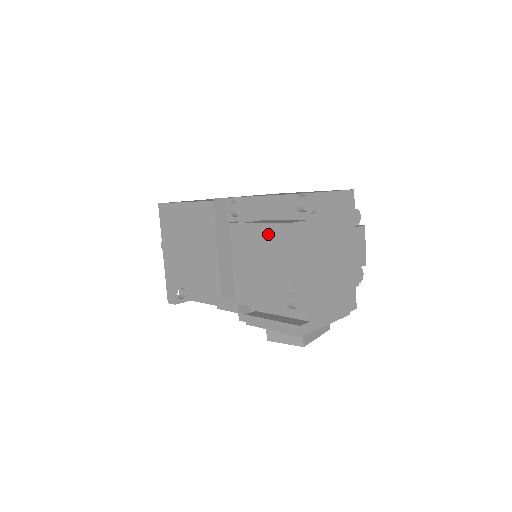
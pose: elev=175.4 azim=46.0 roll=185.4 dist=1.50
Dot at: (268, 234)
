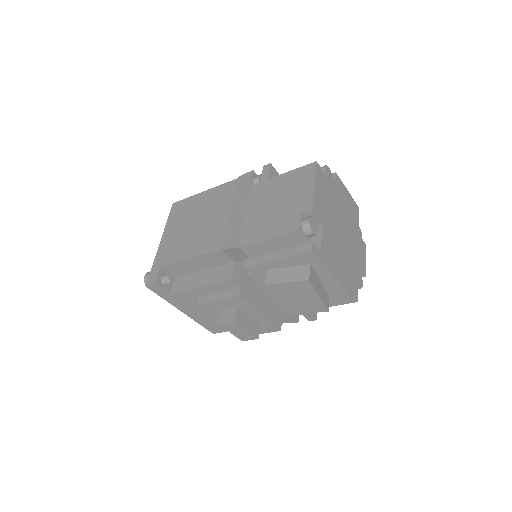
Dot at: (292, 177)
